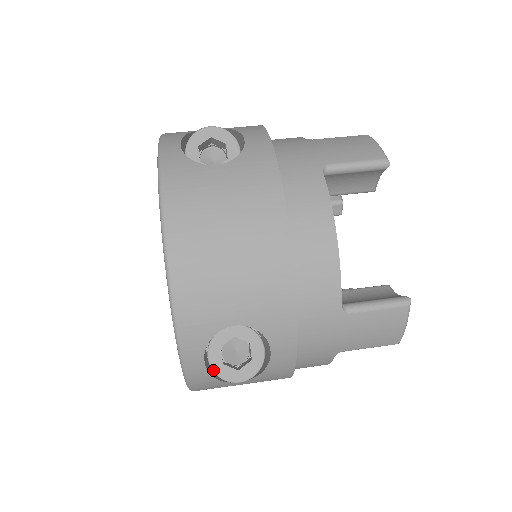
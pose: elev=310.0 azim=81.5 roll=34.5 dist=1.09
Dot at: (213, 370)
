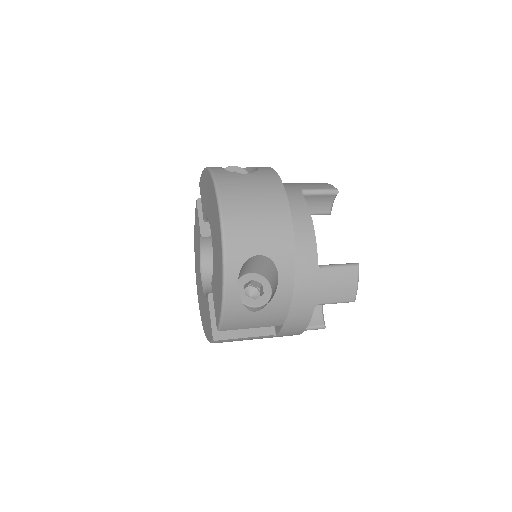
Dot at: occluded
